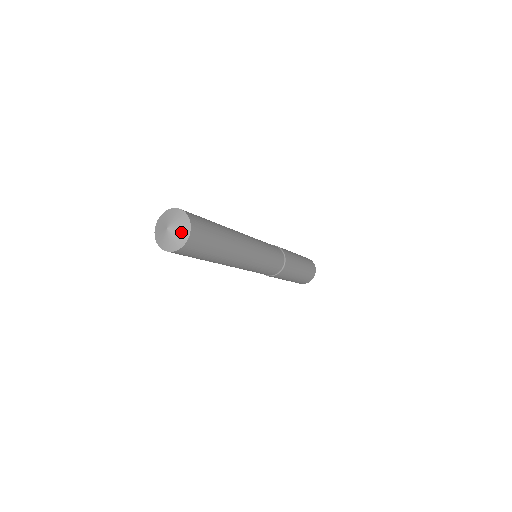
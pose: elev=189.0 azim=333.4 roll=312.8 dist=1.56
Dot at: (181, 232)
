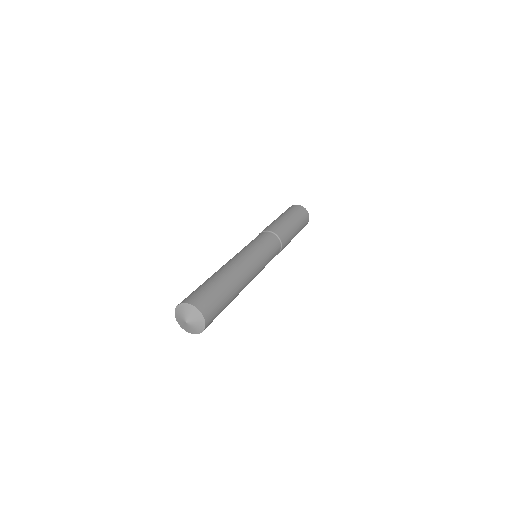
Dot at: (194, 330)
